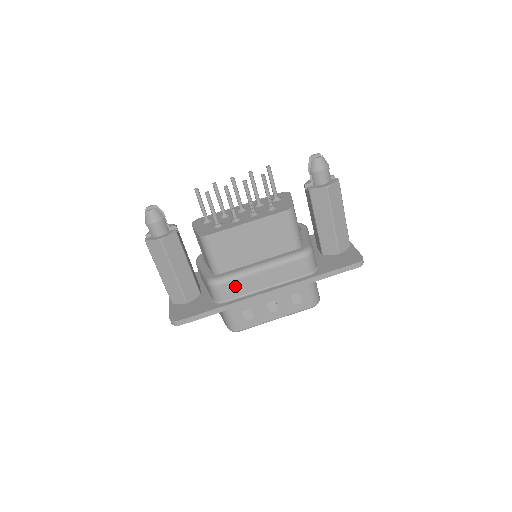
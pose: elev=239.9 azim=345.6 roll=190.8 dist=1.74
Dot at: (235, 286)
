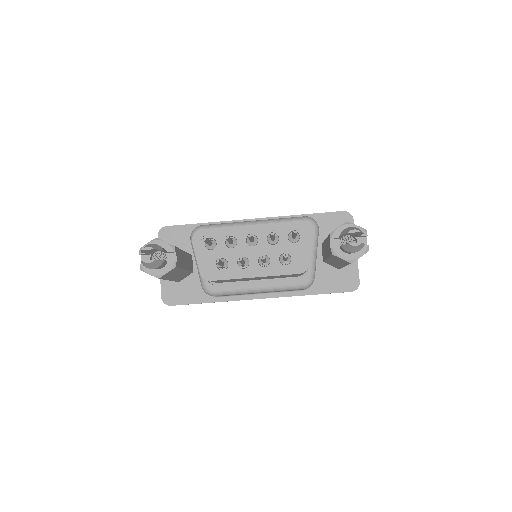
Dot at: occluded
